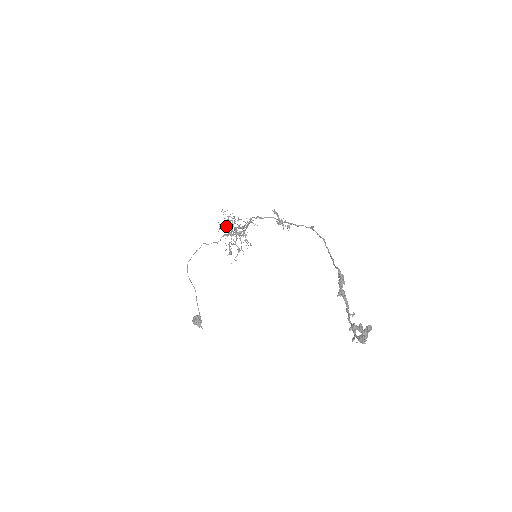
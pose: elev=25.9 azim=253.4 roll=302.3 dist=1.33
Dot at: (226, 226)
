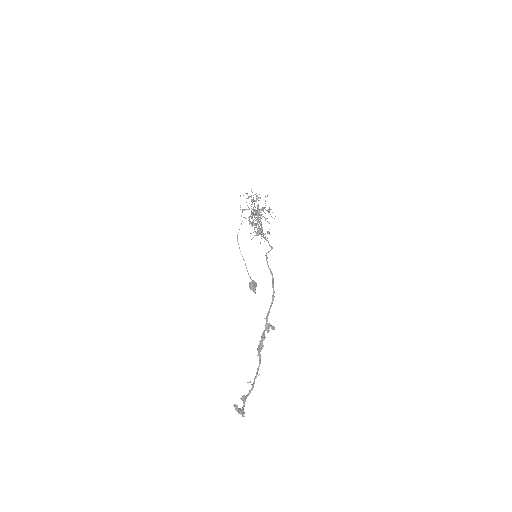
Dot at: occluded
